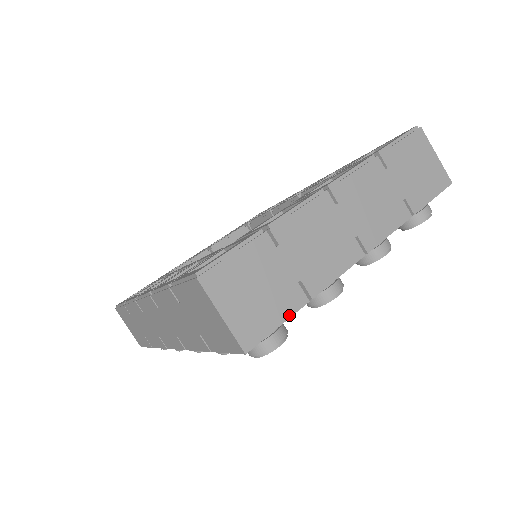
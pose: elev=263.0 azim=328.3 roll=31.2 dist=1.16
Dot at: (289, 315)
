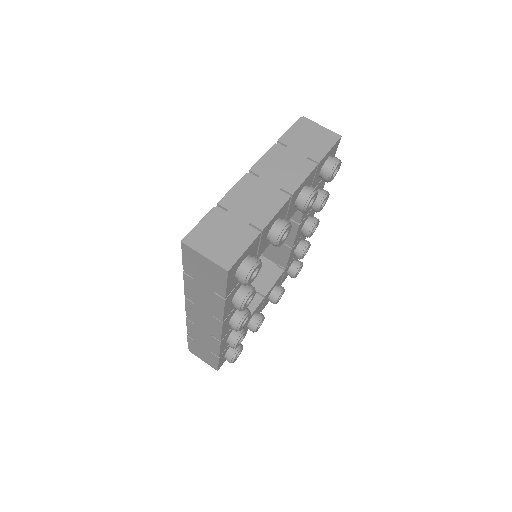
Dot at: (250, 243)
